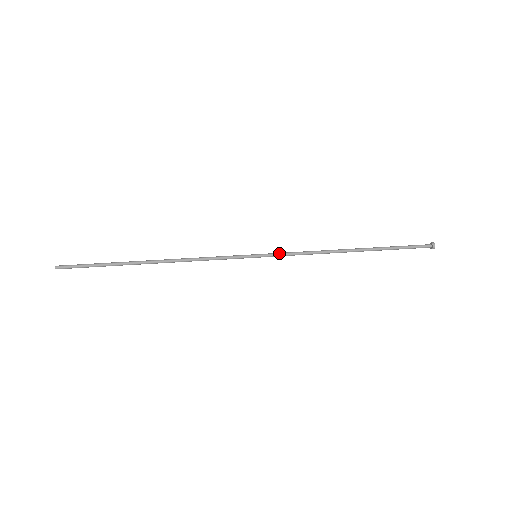
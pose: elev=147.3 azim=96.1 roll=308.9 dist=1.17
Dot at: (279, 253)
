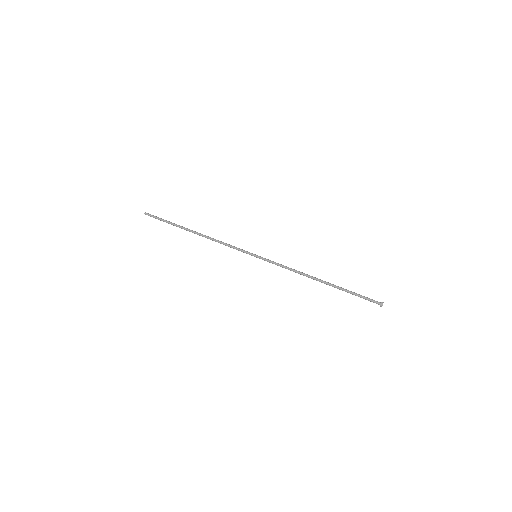
Dot at: (271, 261)
